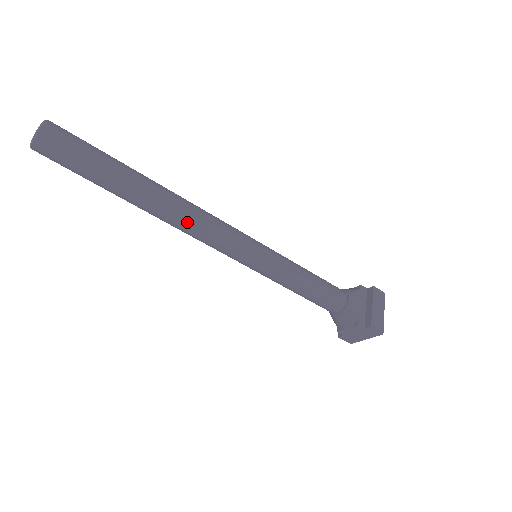
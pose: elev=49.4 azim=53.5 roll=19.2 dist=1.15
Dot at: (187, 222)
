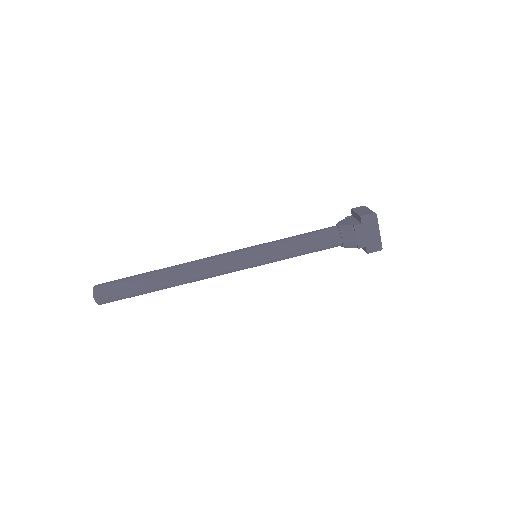
Dot at: (195, 267)
